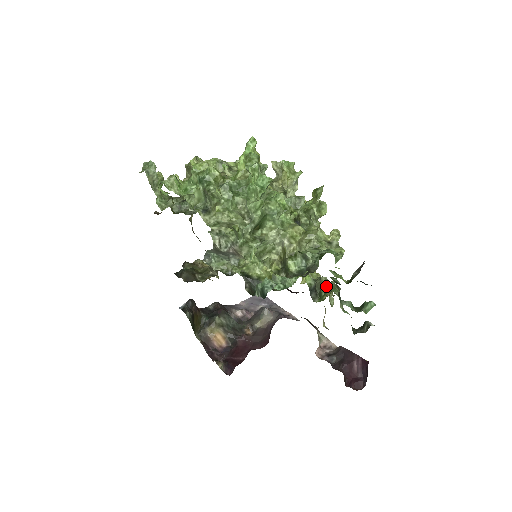
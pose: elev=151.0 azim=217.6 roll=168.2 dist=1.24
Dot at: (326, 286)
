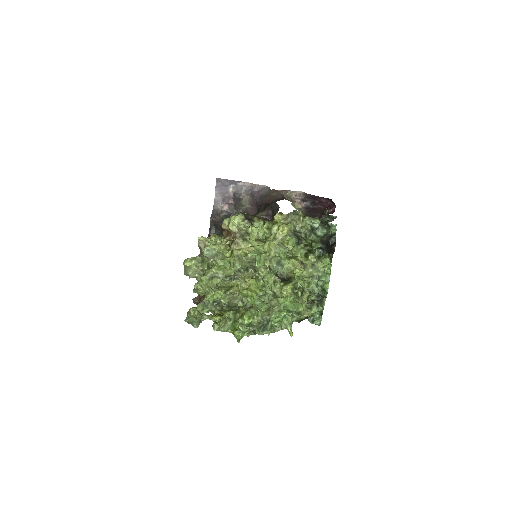
Dot at: (303, 234)
